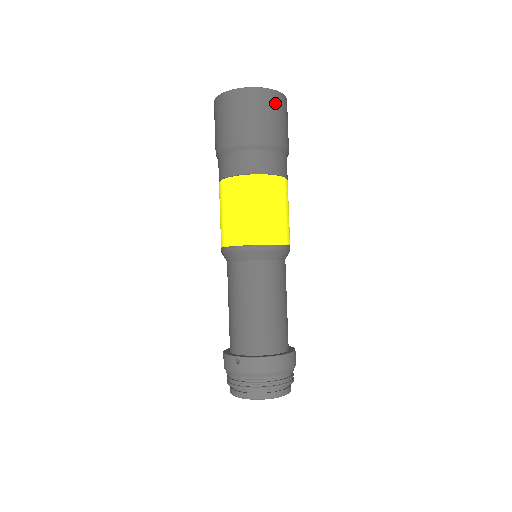
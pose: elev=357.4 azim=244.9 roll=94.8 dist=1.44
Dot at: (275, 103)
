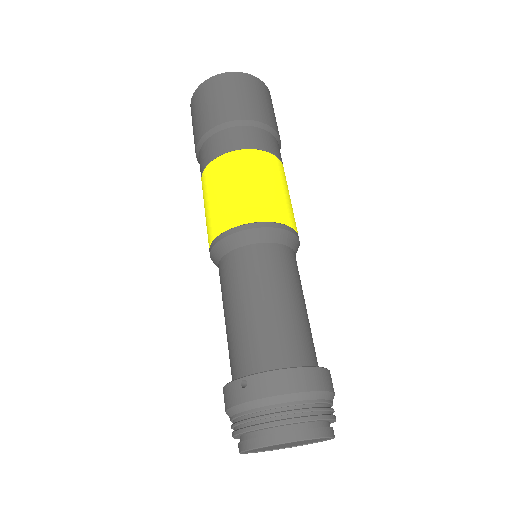
Dot at: (257, 87)
